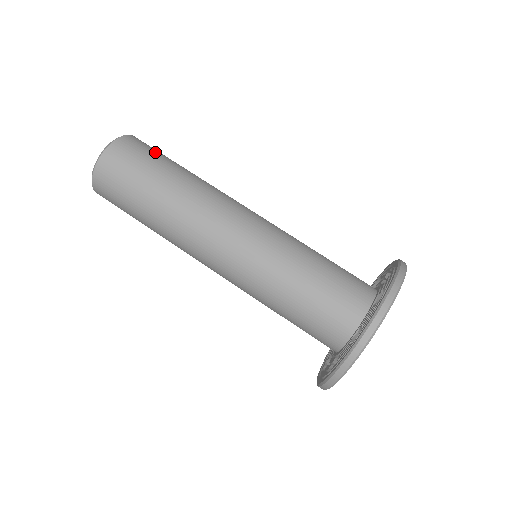
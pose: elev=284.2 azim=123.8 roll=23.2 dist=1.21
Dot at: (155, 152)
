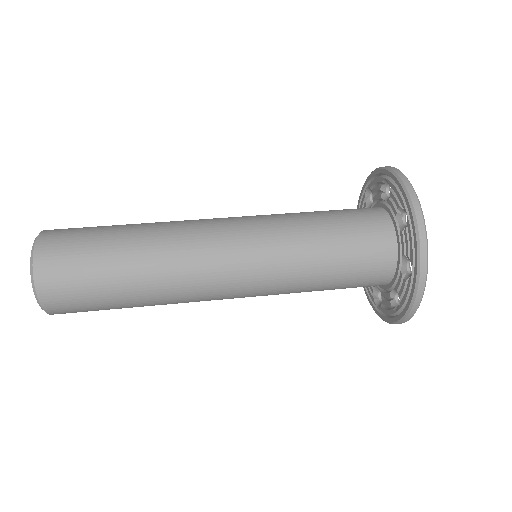
Dot at: occluded
